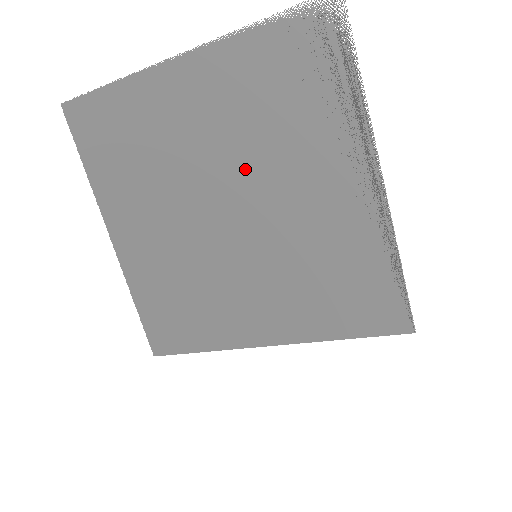
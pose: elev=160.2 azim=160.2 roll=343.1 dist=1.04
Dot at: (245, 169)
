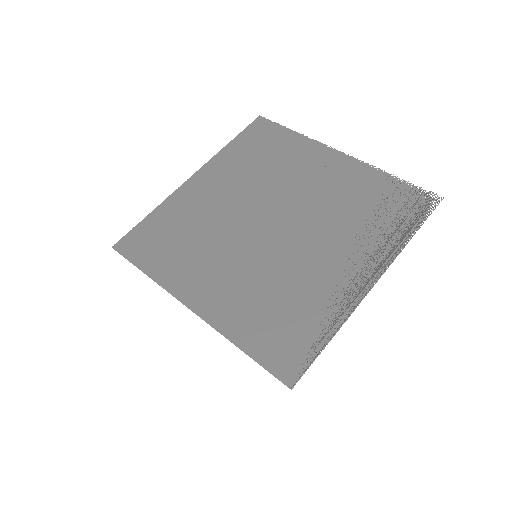
Dot at: (309, 215)
